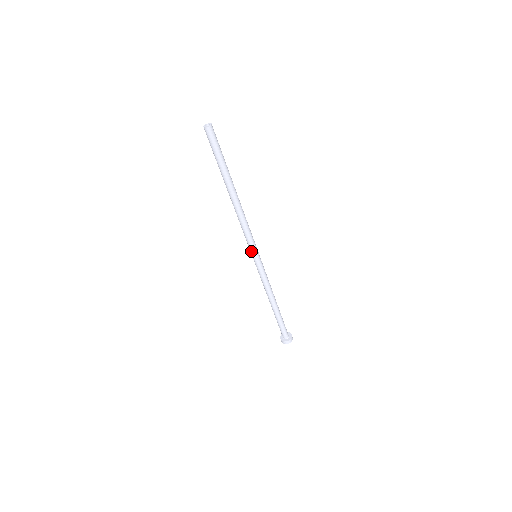
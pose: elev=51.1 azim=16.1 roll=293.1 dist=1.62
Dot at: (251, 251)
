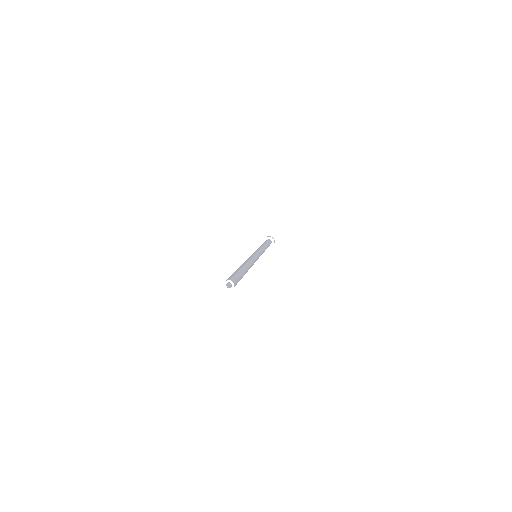
Dot at: occluded
